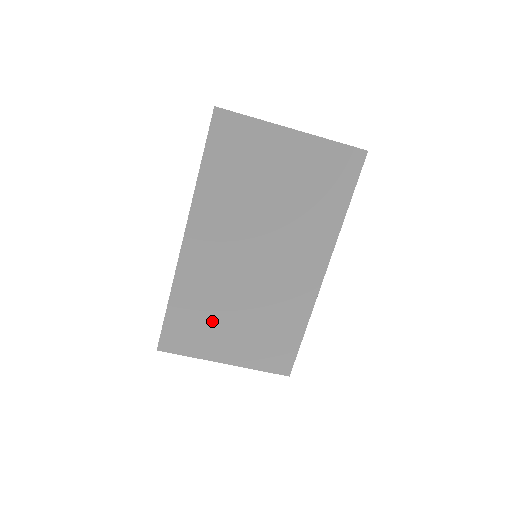
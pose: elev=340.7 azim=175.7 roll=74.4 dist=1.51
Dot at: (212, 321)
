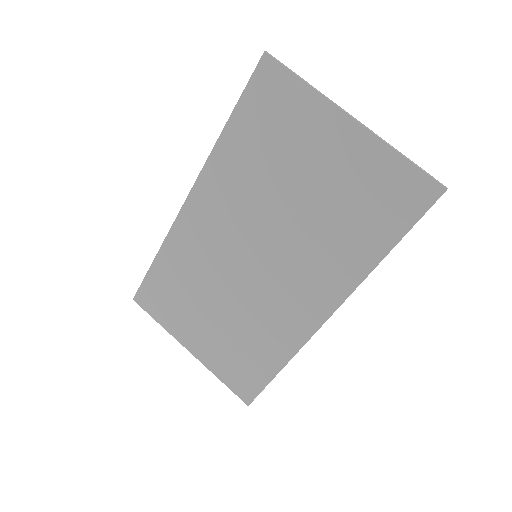
Dot at: (190, 301)
